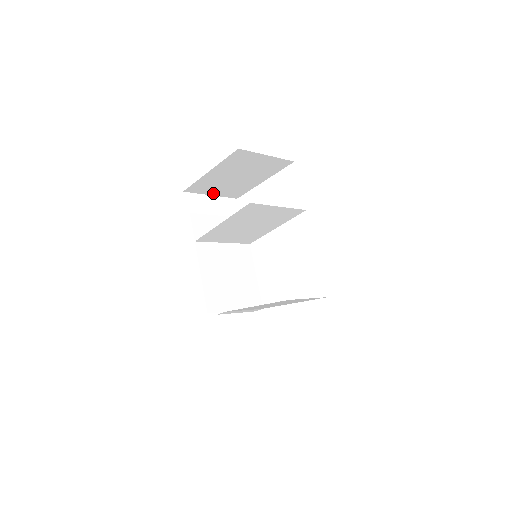
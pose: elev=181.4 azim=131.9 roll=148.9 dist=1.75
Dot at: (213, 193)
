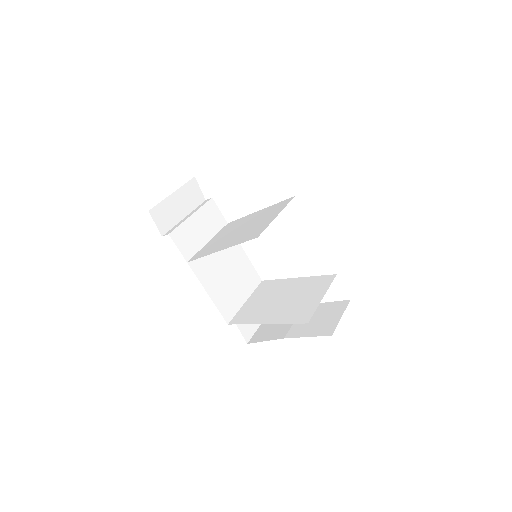
Dot at: occluded
